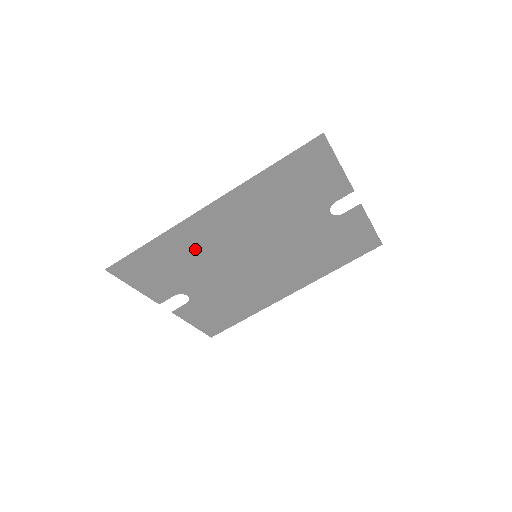
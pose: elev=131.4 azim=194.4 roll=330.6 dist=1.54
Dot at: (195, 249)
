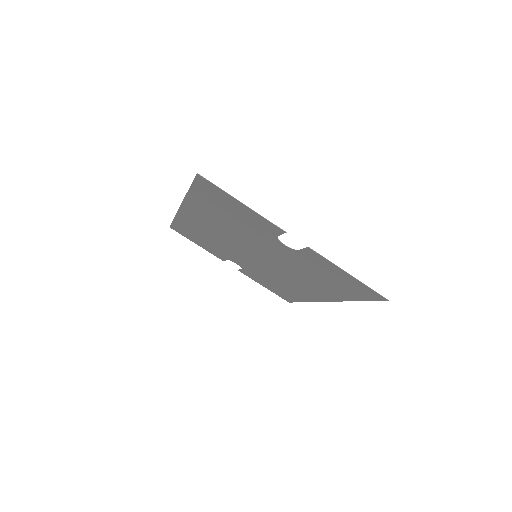
Dot at: (206, 234)
